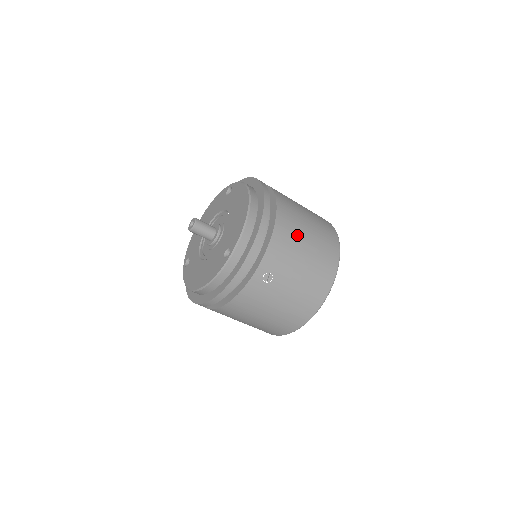
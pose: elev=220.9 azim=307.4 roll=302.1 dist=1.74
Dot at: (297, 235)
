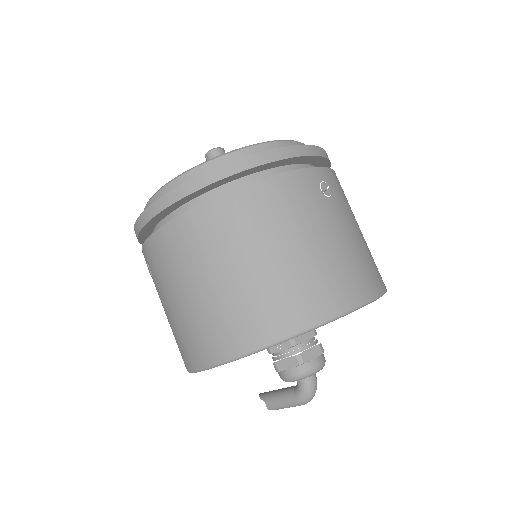
Dot at: occluded
